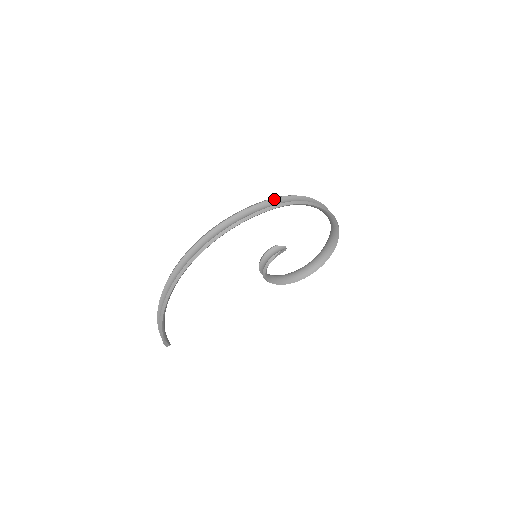
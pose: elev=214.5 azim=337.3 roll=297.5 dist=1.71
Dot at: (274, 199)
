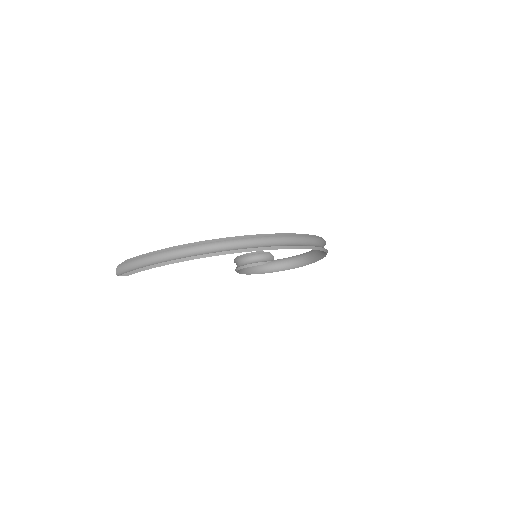
Dot at: (316, 238)
